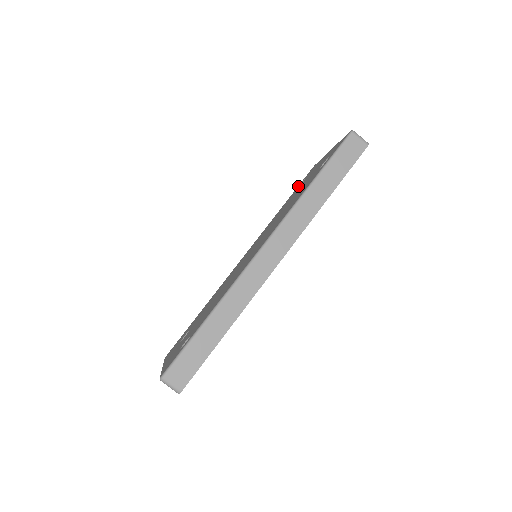
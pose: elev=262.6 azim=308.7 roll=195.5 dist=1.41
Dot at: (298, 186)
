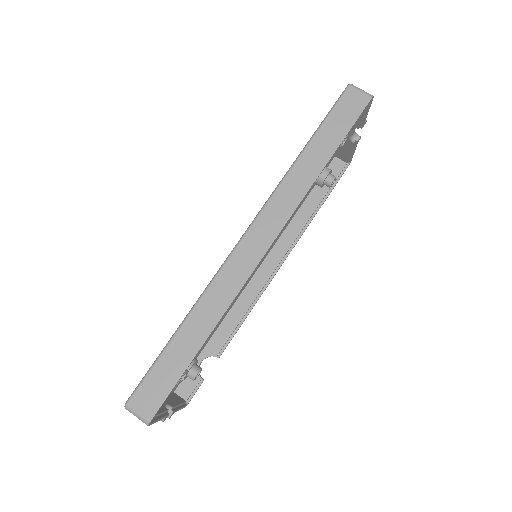
Dot at: occluded
